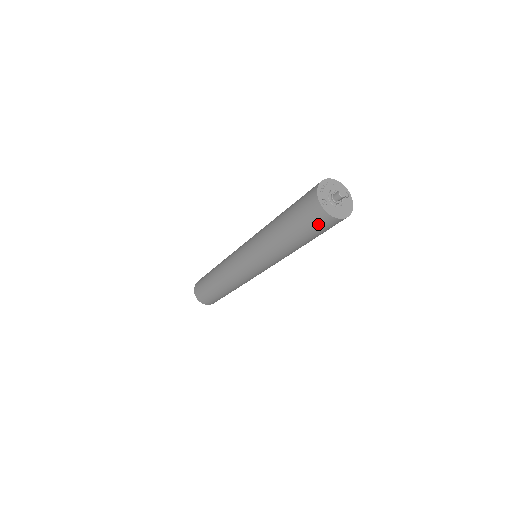
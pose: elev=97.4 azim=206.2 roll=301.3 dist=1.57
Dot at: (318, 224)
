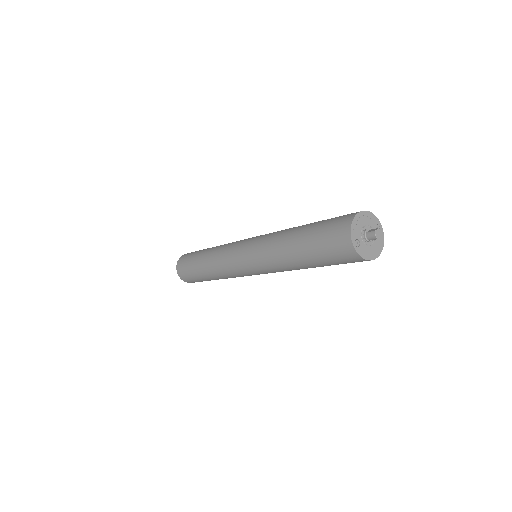
Dot at: (345, 261)
